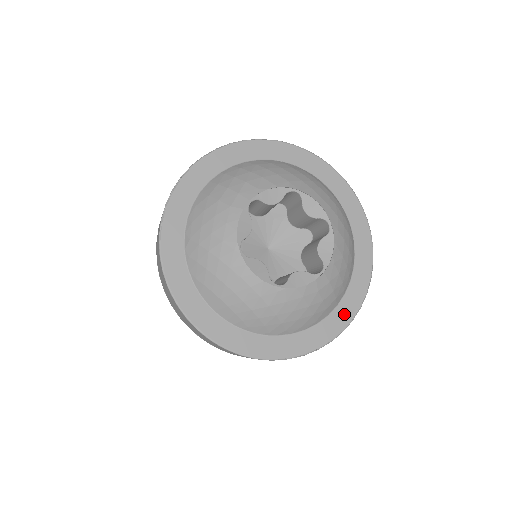
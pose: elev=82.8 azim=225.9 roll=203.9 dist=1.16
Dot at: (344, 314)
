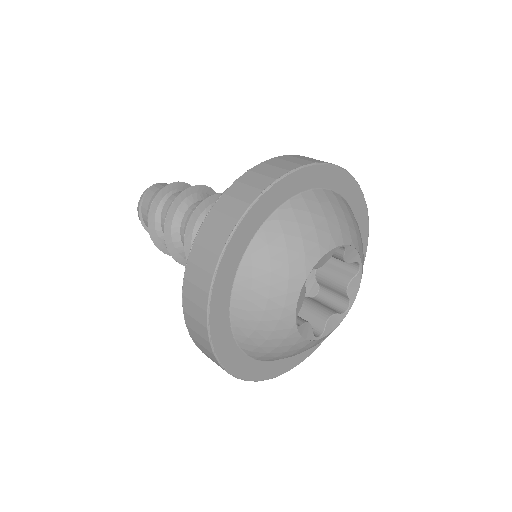
Dot at: (279, 368)
